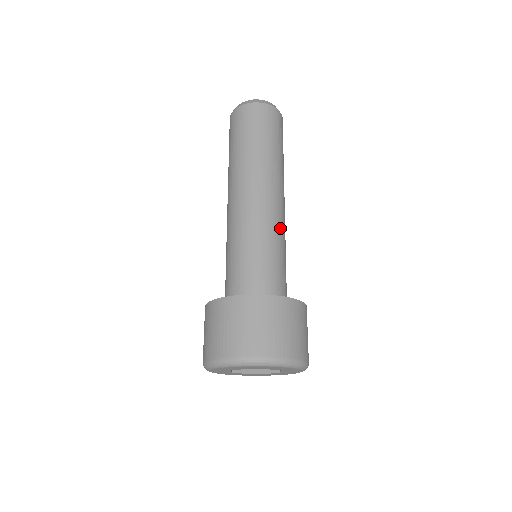
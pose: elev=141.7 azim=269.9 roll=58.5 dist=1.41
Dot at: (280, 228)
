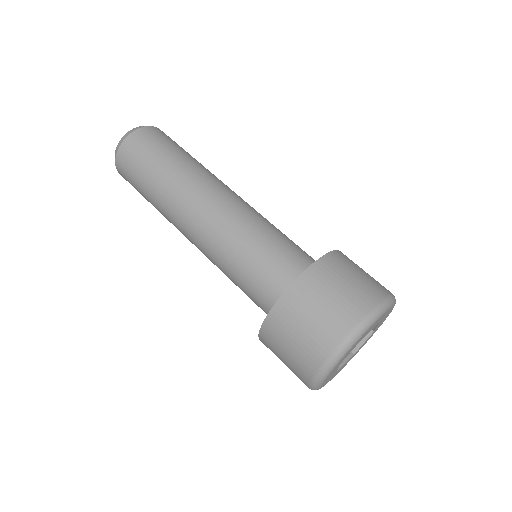
Dot at: (255, 212)
